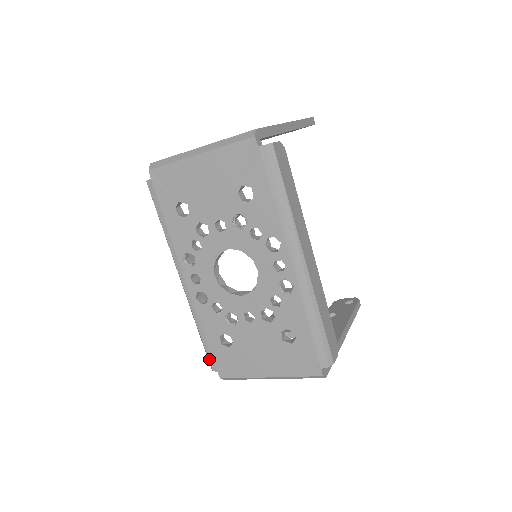
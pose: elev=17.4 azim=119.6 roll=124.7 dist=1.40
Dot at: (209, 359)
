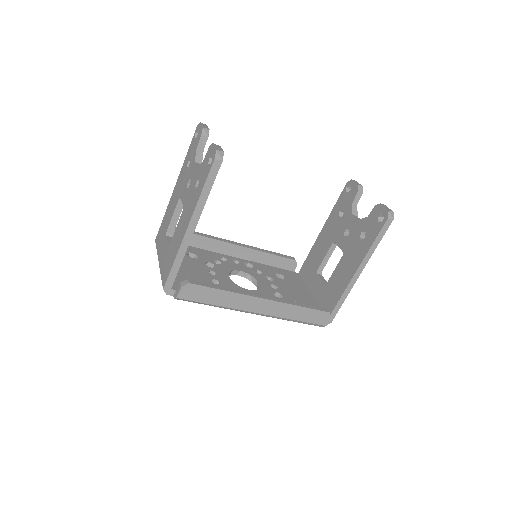
Dot at: occluded
